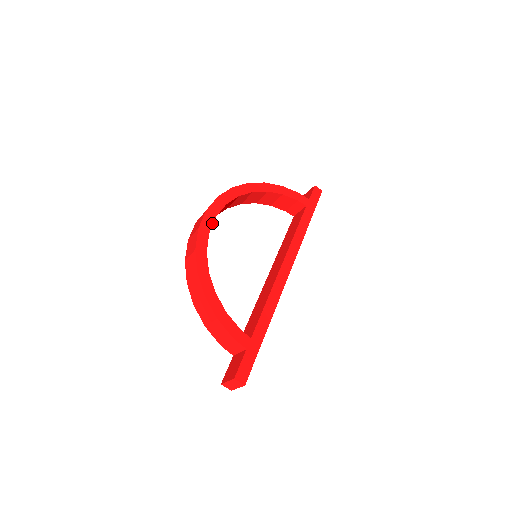
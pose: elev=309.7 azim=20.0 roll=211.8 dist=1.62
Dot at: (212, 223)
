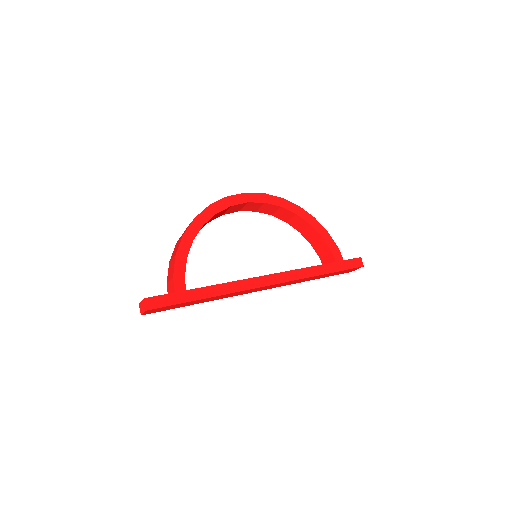
Dot at: (241, 203)
